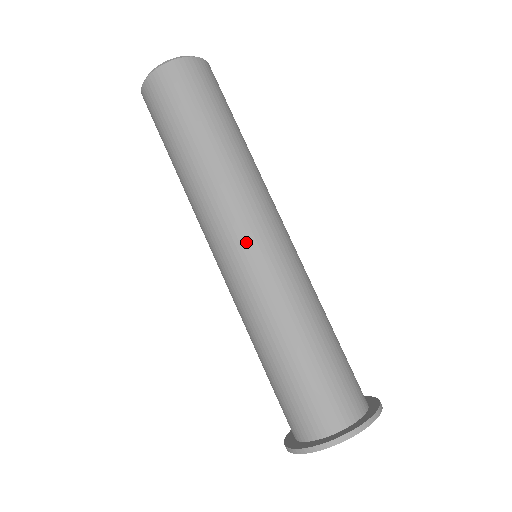
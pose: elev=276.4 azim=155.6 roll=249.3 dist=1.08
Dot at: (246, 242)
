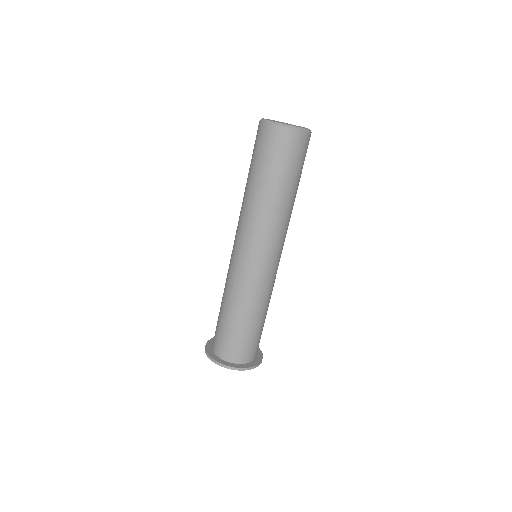
Dot at: (243, 253)
